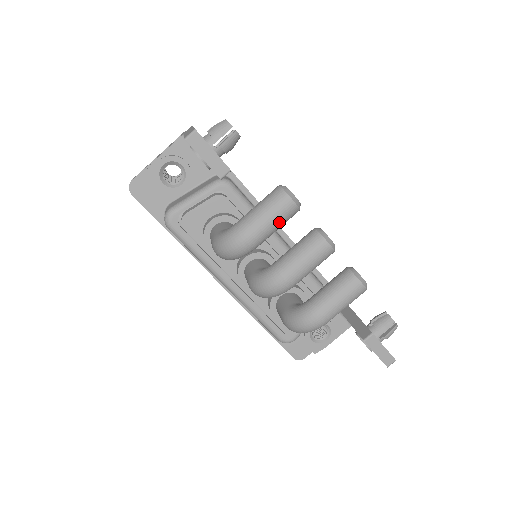
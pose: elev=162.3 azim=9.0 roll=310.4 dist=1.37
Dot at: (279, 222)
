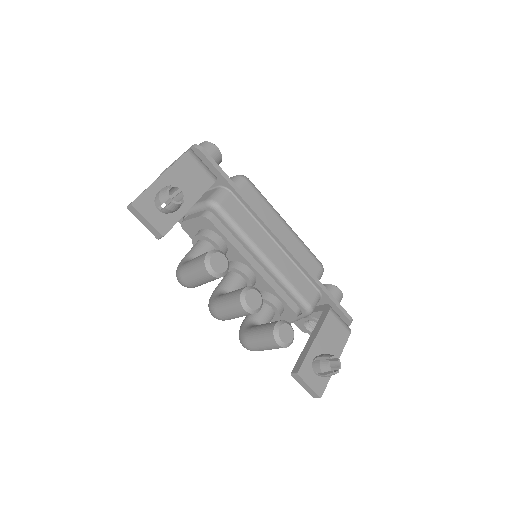
Dot at: (204, 281)
